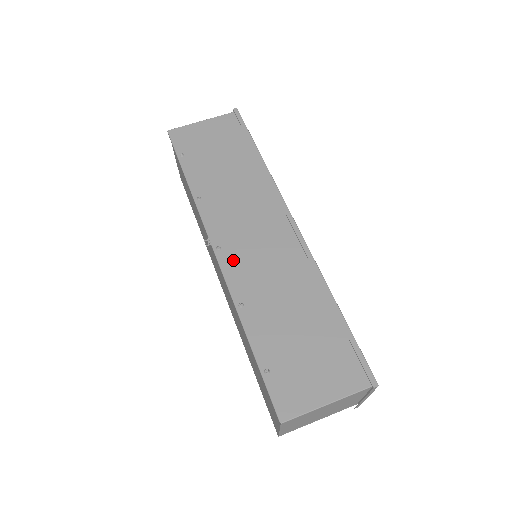
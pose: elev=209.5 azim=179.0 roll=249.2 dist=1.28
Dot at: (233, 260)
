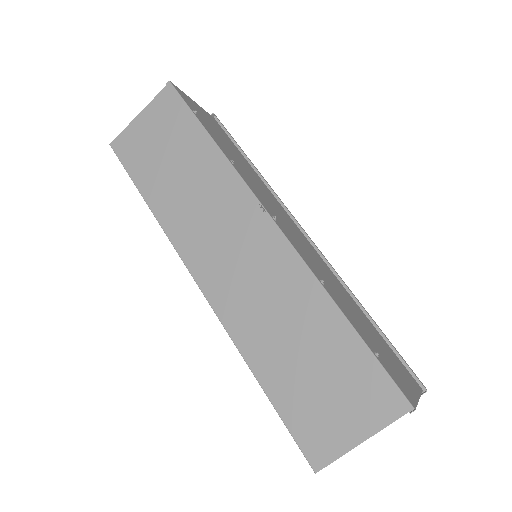
Dot at: (290, 237)
